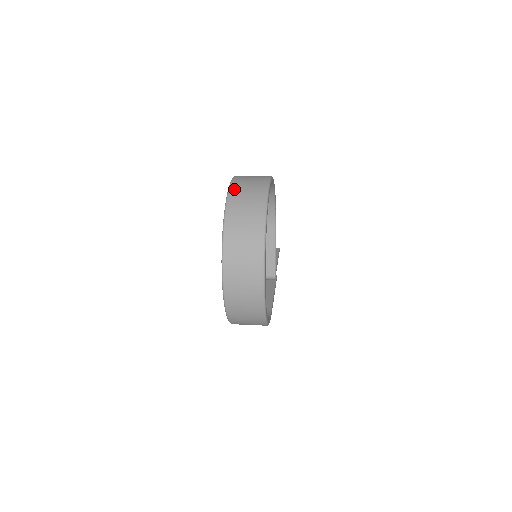
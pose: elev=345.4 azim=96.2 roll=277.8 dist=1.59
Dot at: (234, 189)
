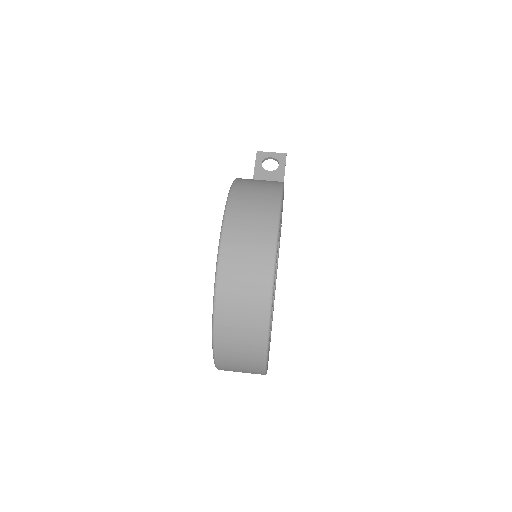
Dot at: (225, 265)
